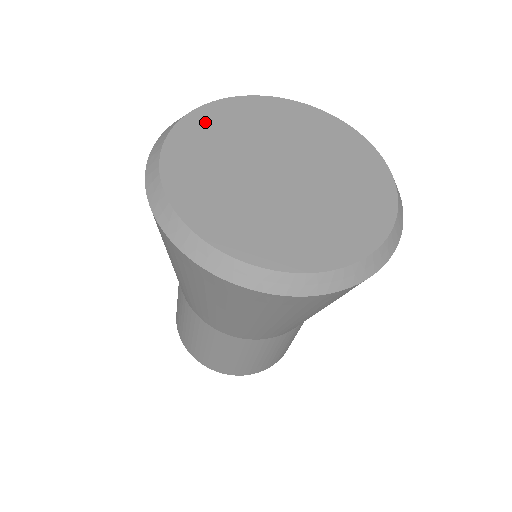
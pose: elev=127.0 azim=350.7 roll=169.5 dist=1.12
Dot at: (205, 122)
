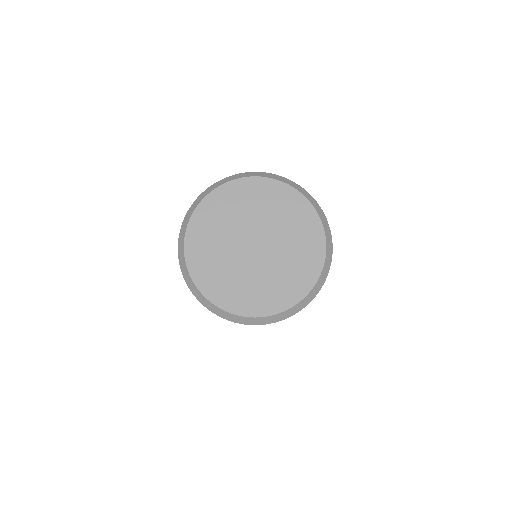
Dot at: (207, 213)
